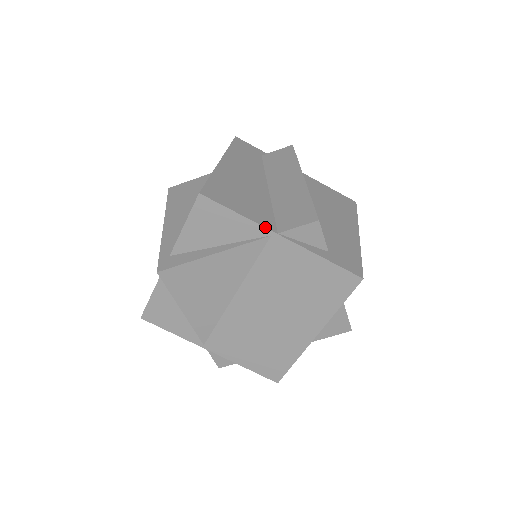
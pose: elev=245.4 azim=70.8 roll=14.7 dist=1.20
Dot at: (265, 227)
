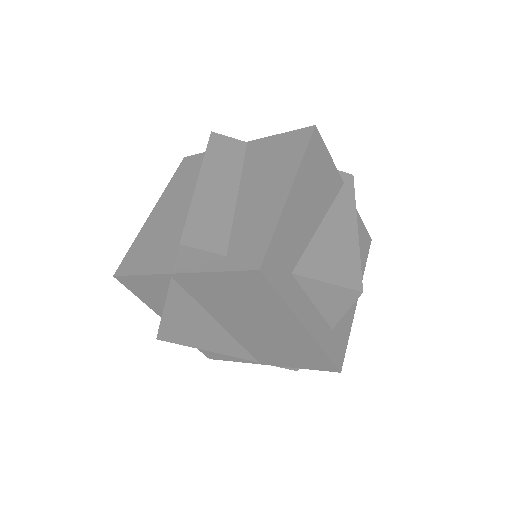
Dot at: (161, 274)
